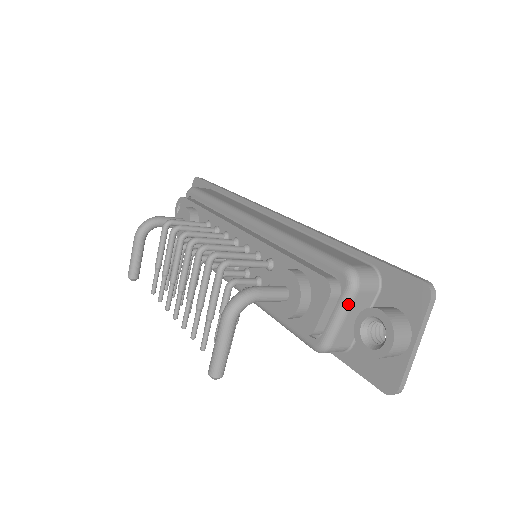
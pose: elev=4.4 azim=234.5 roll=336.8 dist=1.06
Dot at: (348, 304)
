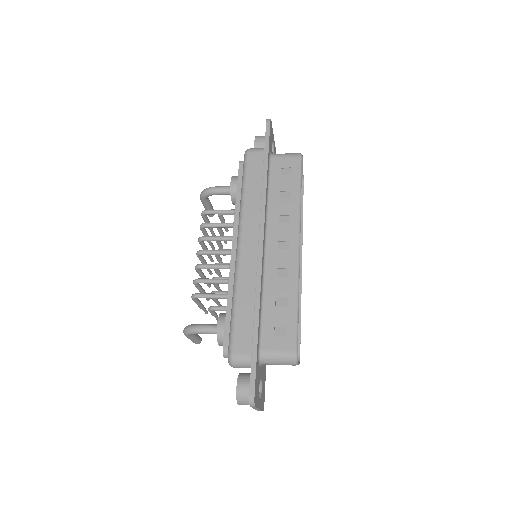
Dot at: occluded
